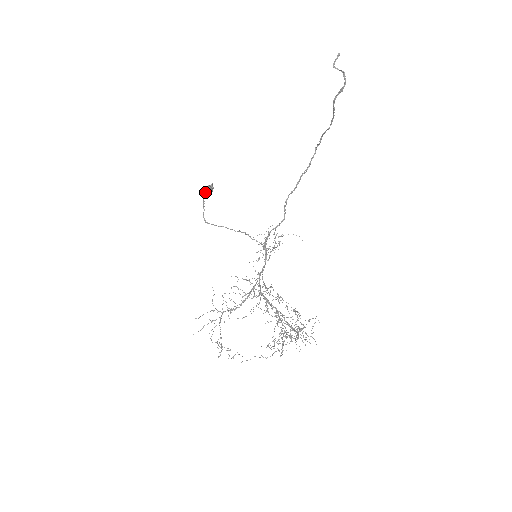
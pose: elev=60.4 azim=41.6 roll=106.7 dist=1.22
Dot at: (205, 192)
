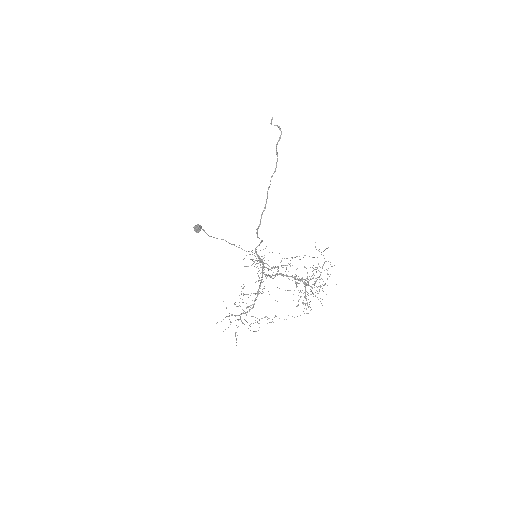
Dot at: (198, 226)
